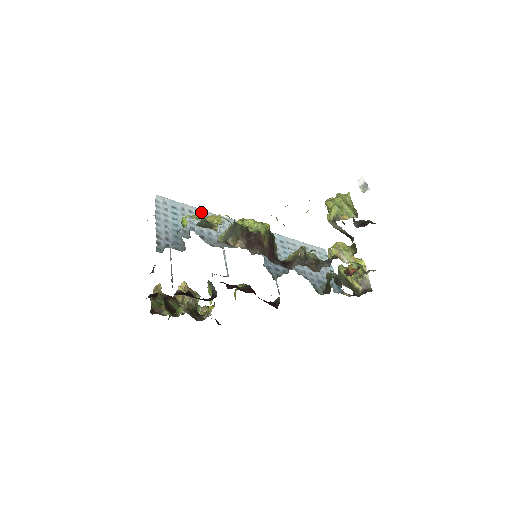
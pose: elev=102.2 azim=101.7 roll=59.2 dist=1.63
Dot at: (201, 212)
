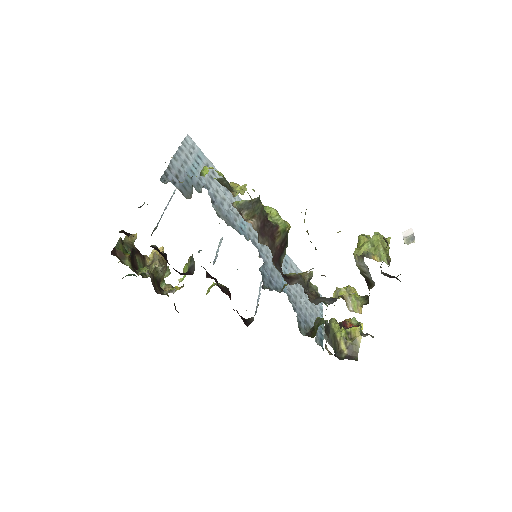
Dot at: occluded
